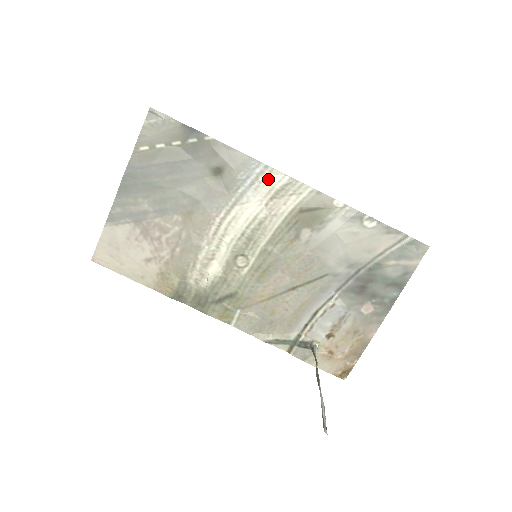
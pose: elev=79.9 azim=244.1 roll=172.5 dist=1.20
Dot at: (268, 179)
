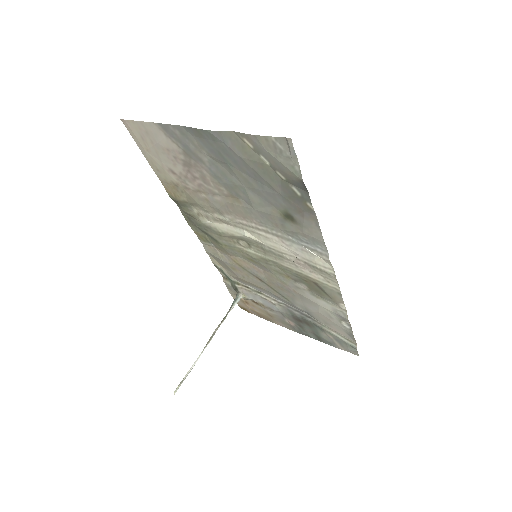
Dot at: (319, 258)
